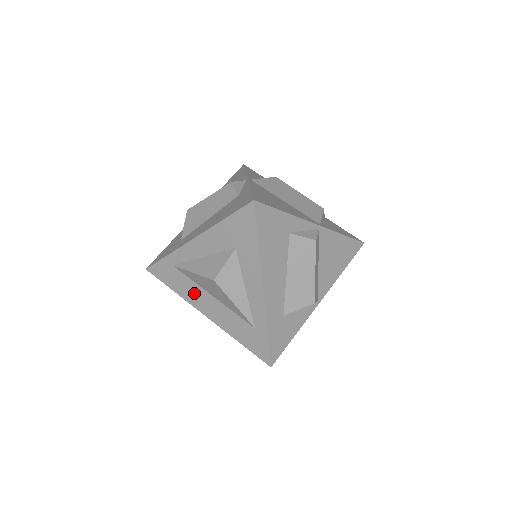
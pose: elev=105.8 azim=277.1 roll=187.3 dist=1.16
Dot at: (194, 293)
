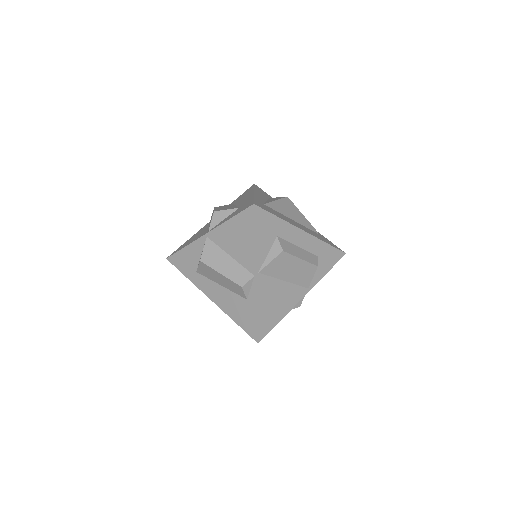
Dot at: occluded
